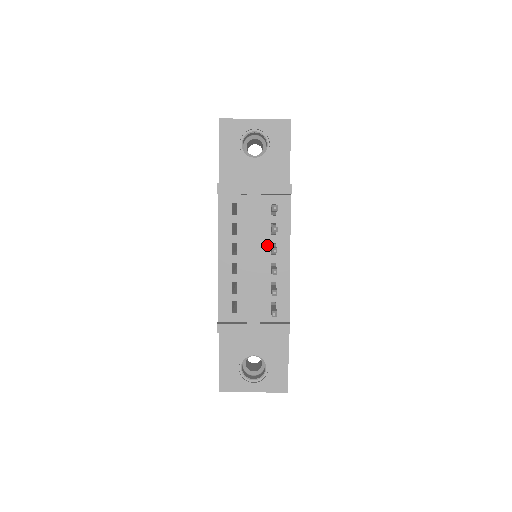
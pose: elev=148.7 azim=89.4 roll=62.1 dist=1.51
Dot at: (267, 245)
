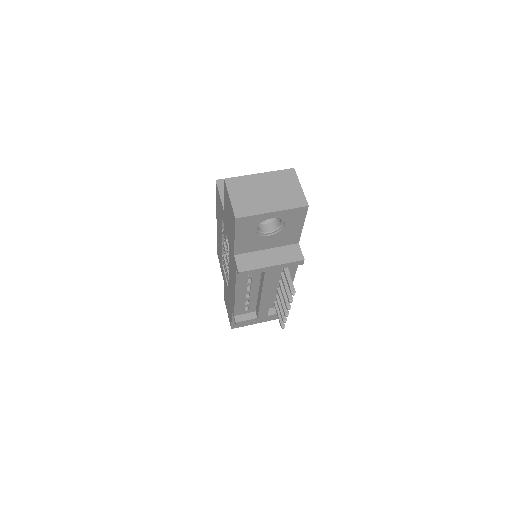
Dot at: (276, 282)
